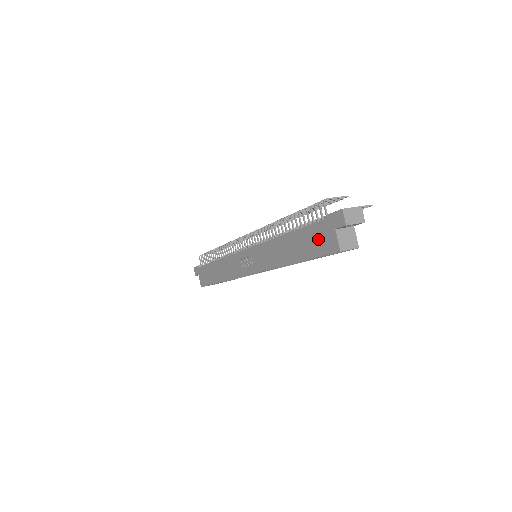
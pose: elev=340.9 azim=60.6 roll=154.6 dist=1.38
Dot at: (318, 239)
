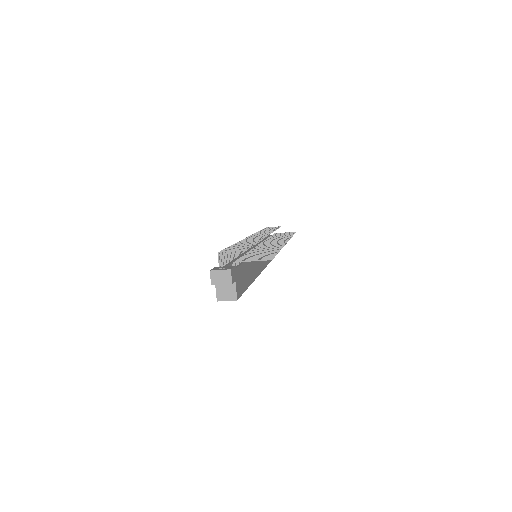
Dot at: occluded
